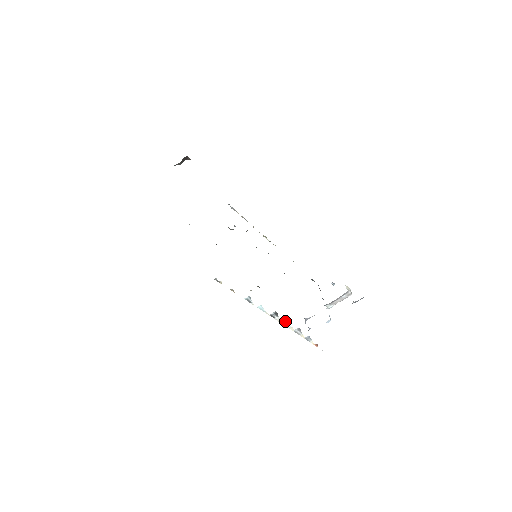
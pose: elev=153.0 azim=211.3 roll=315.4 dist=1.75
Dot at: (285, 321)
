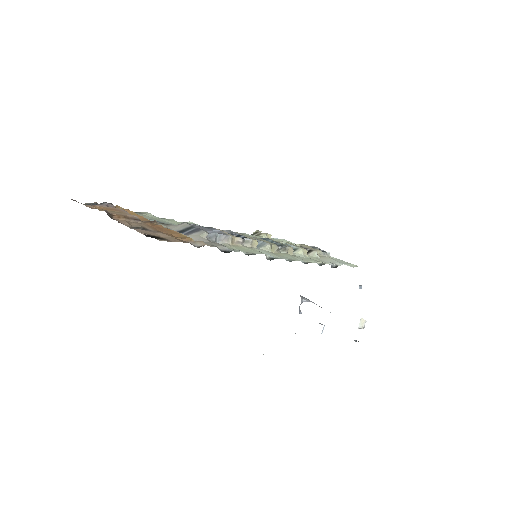
Dot at: occluded
